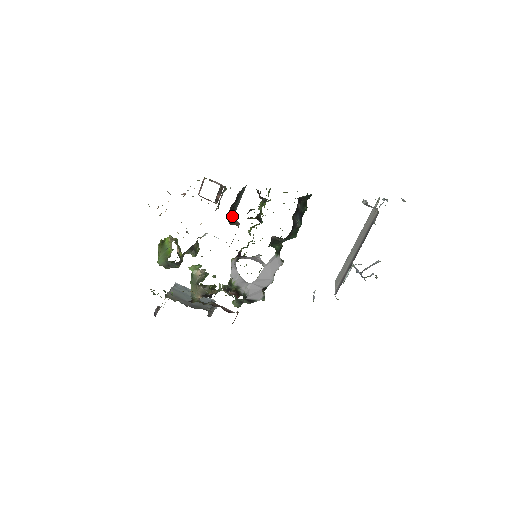
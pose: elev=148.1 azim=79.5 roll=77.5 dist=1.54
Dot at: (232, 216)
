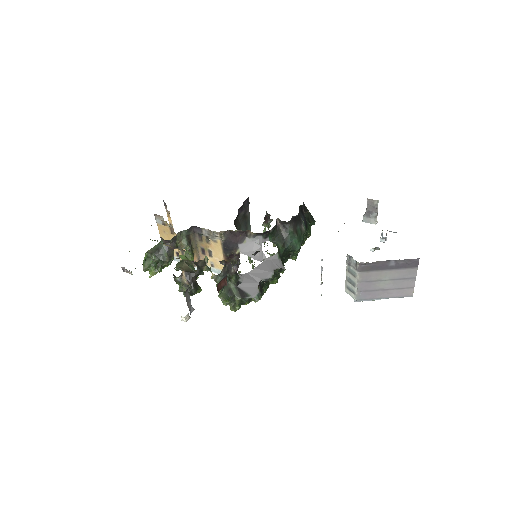
Dot at: occluded
